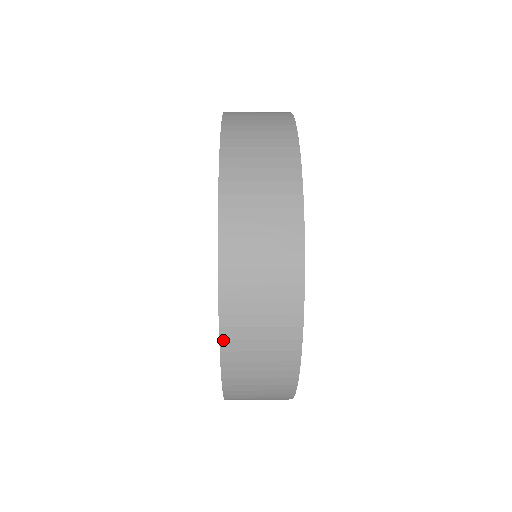
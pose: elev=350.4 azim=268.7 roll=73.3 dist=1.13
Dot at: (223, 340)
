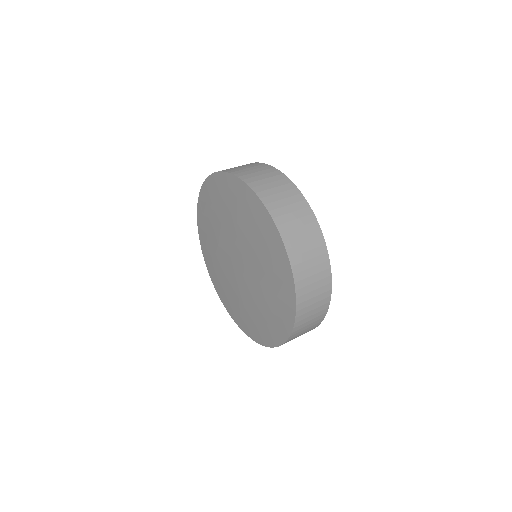
Dot at: (298, 311)
